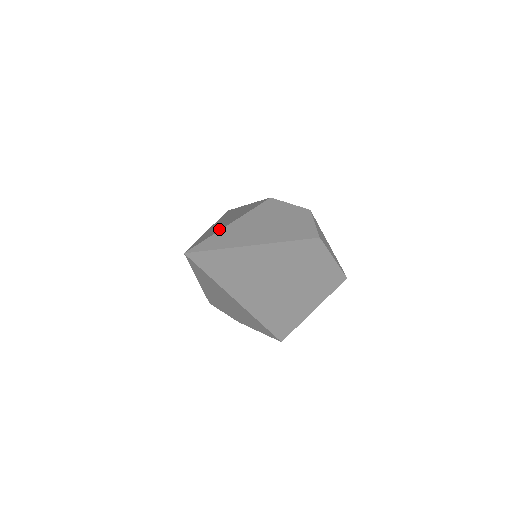
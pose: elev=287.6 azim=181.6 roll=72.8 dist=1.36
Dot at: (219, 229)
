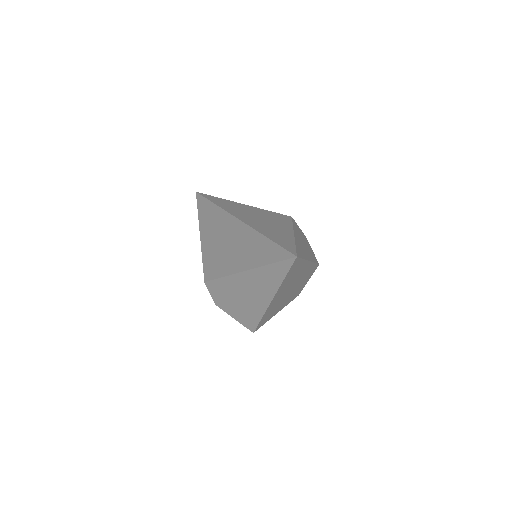
Dot at: (289, 237)
